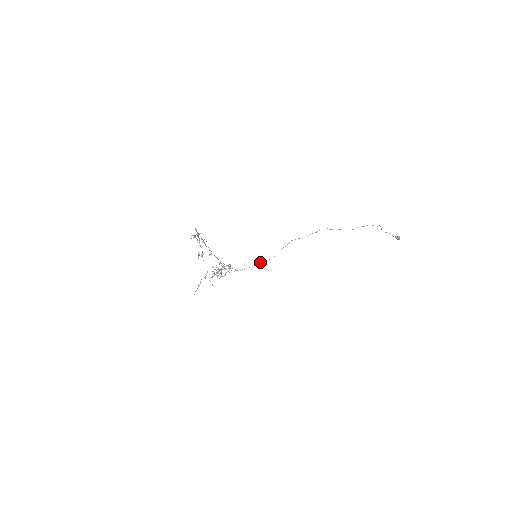
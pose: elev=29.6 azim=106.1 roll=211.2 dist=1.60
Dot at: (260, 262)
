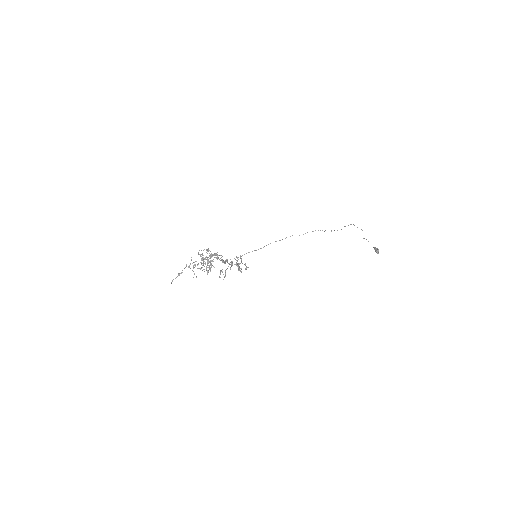
Dot at: (248, 252)
